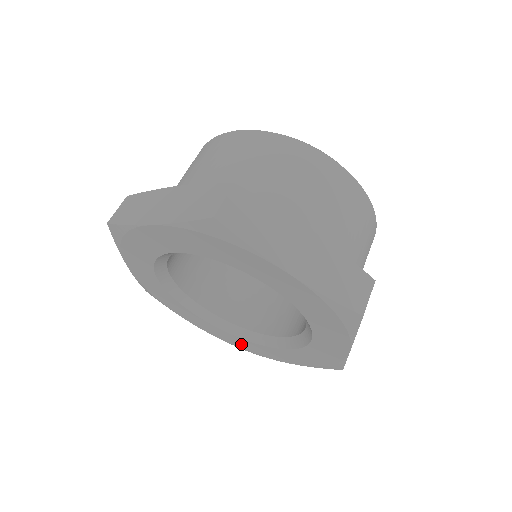
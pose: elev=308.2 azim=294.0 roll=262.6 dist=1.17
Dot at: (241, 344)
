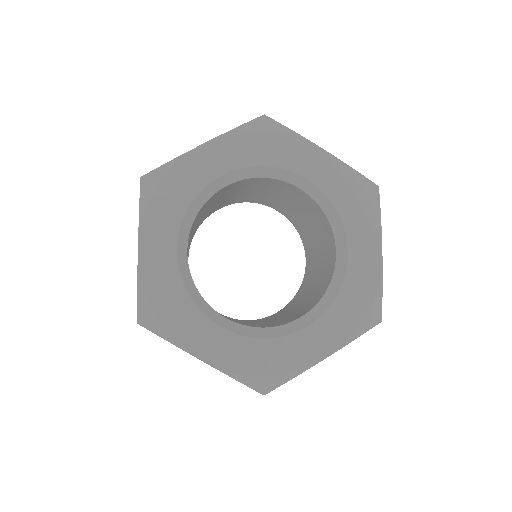
Dot at: (267, 360)
